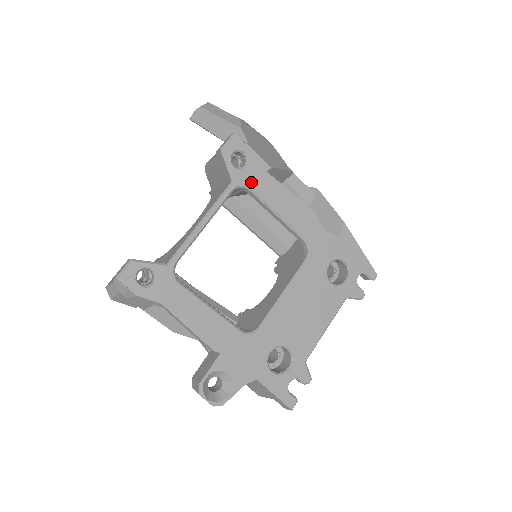
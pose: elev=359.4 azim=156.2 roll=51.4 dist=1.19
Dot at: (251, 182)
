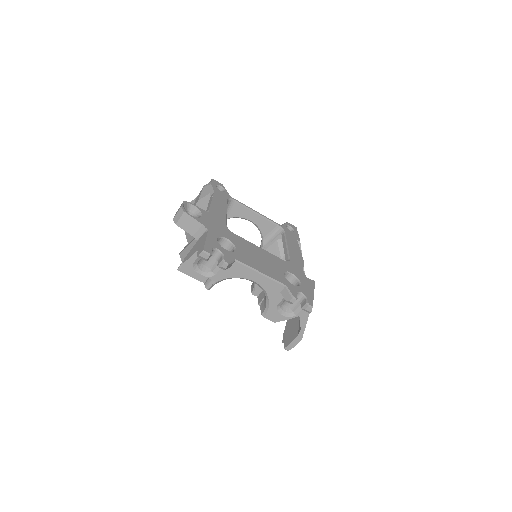
Dot at: (288, 233)
